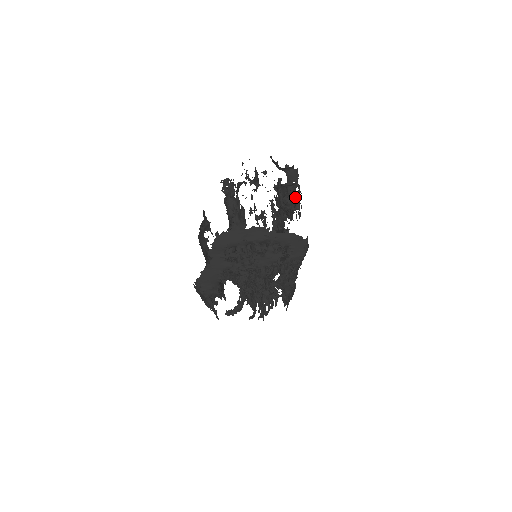
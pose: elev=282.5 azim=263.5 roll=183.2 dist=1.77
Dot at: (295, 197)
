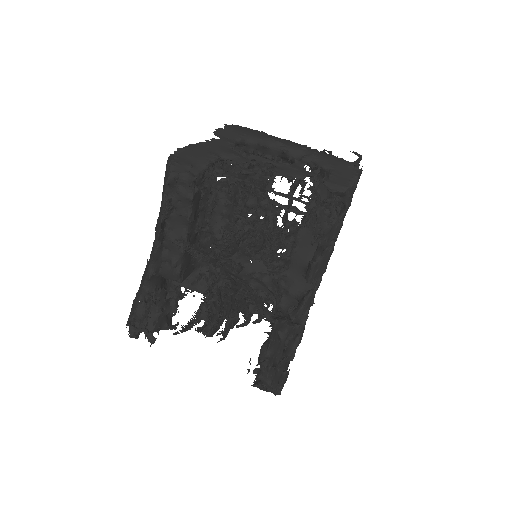
Dot at: occluded
